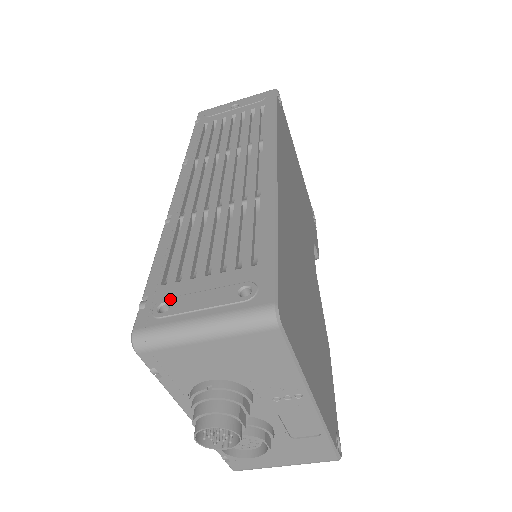
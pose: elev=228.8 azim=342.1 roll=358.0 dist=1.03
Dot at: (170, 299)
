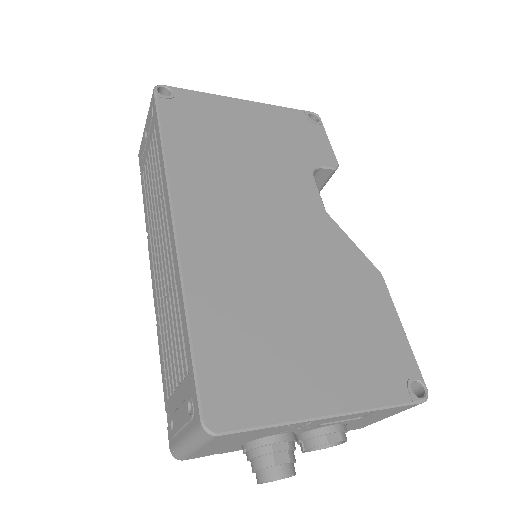
Dot at: (172, 417)
